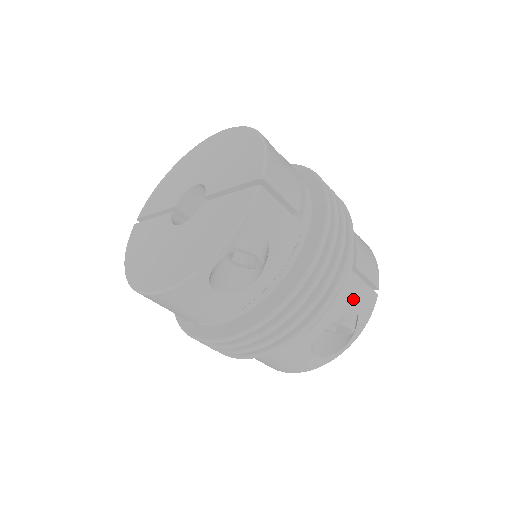
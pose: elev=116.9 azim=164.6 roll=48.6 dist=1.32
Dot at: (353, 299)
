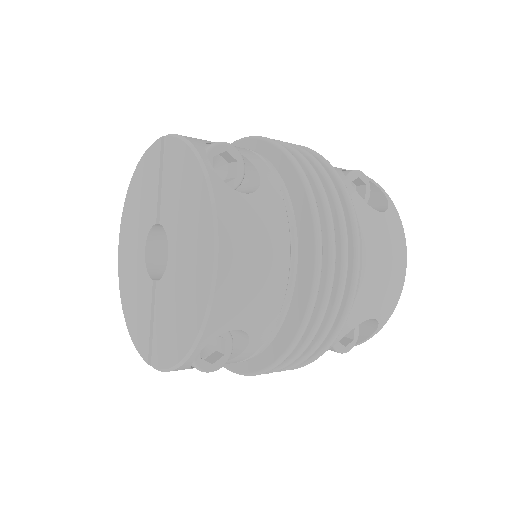
Dot at: occluded
